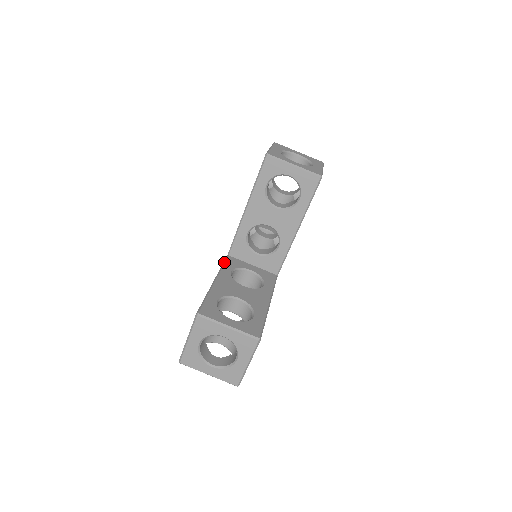
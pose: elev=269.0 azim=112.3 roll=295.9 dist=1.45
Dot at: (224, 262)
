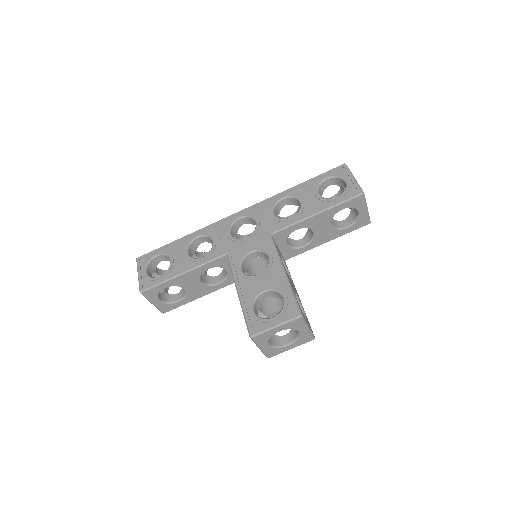
Dot at: (213, 260)
